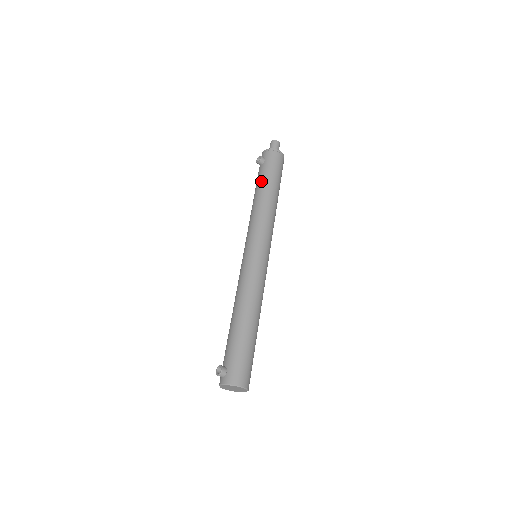
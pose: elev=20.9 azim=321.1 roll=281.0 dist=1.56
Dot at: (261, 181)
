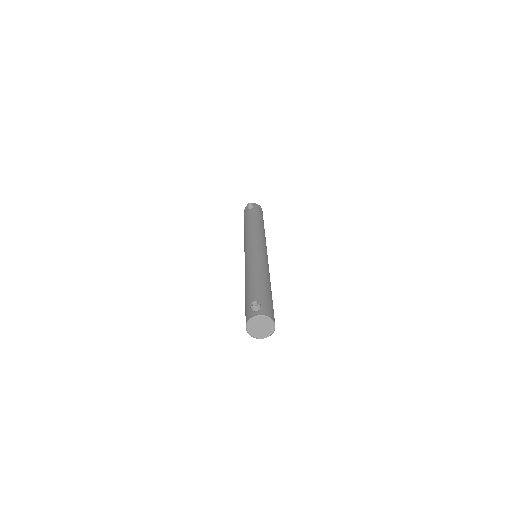
Dot at: (254, 216)
